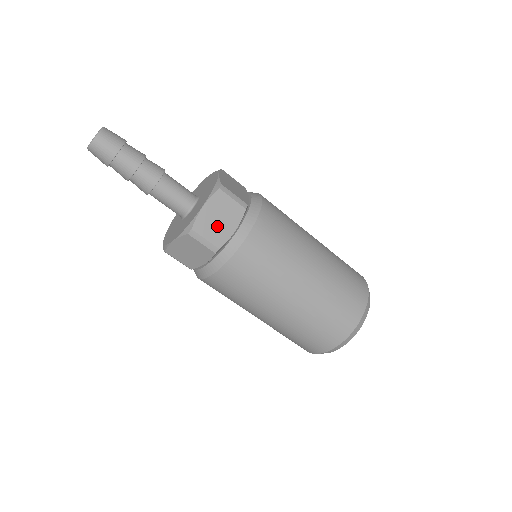
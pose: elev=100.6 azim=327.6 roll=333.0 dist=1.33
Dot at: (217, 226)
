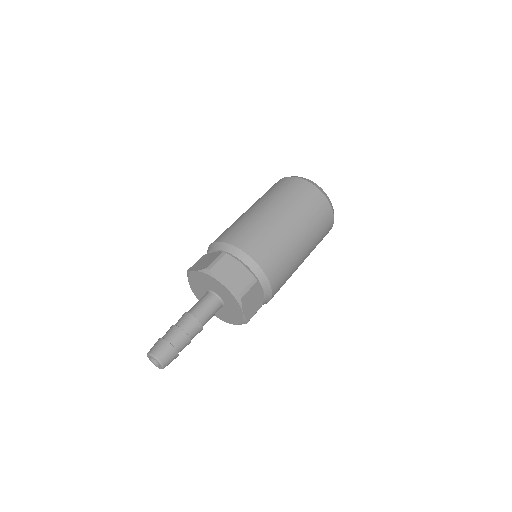
Dot at: (254, 304)
